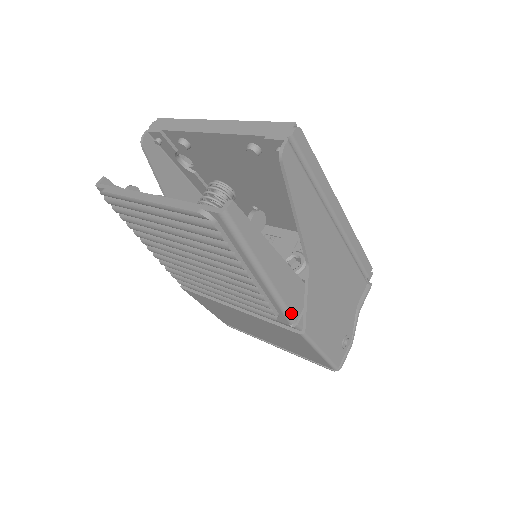
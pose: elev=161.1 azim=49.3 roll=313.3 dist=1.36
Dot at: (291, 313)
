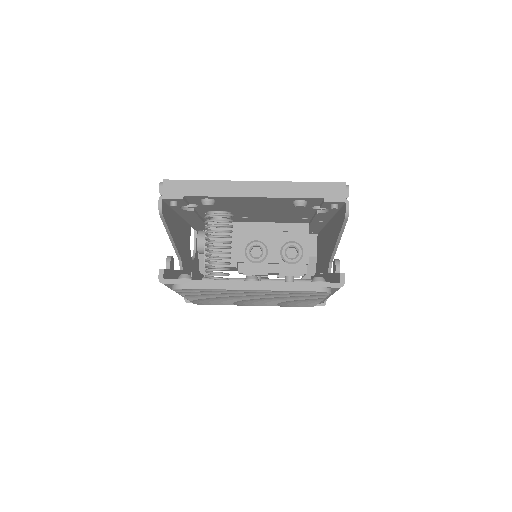
Dot at: occluded
